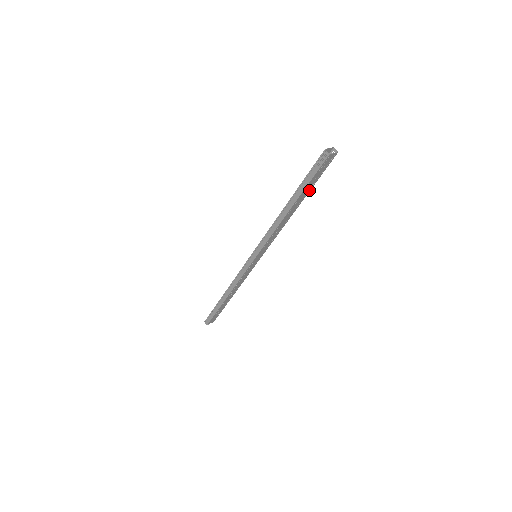
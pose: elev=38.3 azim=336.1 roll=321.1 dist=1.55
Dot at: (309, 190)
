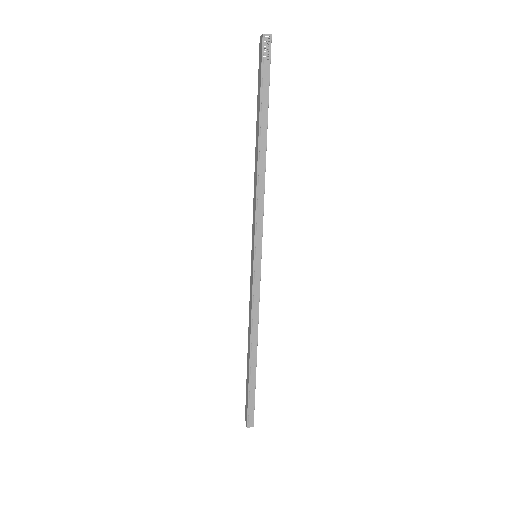
Dot at: occluded
